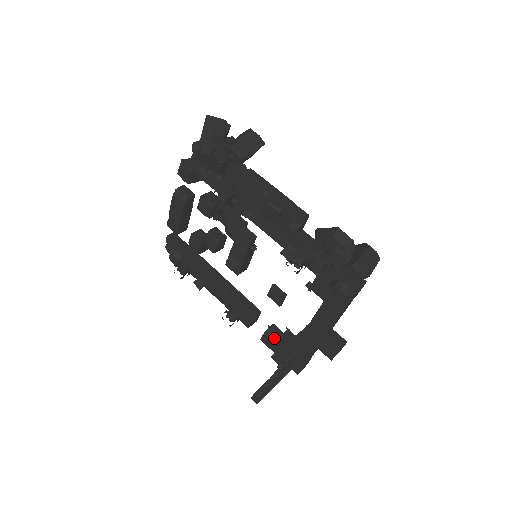
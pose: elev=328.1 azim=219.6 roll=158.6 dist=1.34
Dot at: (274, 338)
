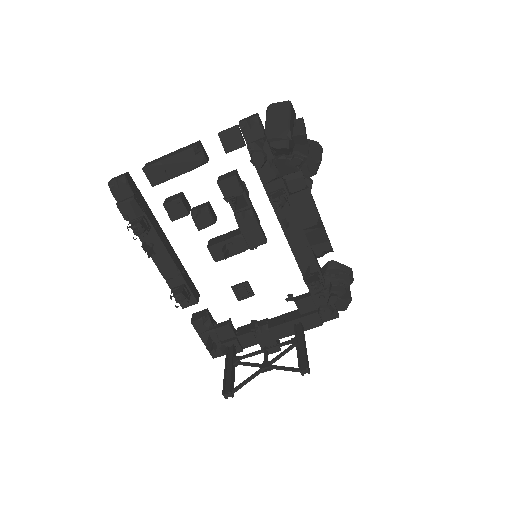
Dot at: (210, 325)
